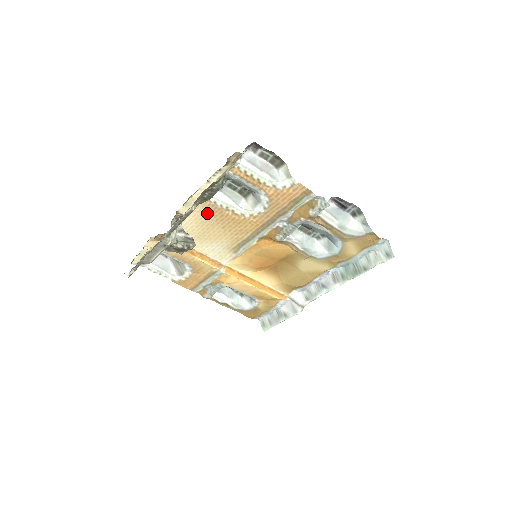
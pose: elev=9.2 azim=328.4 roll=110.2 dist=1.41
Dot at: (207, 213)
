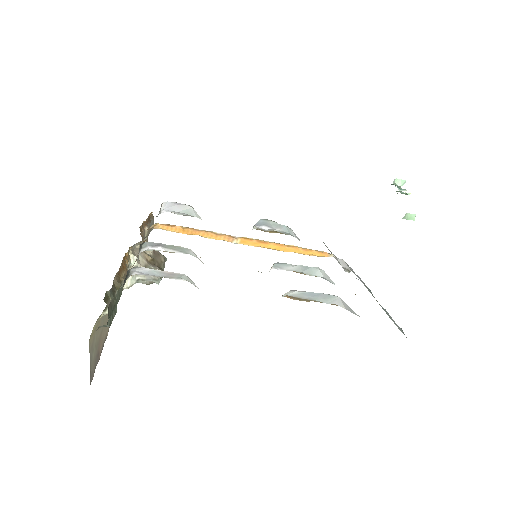
Dot at: occluded
